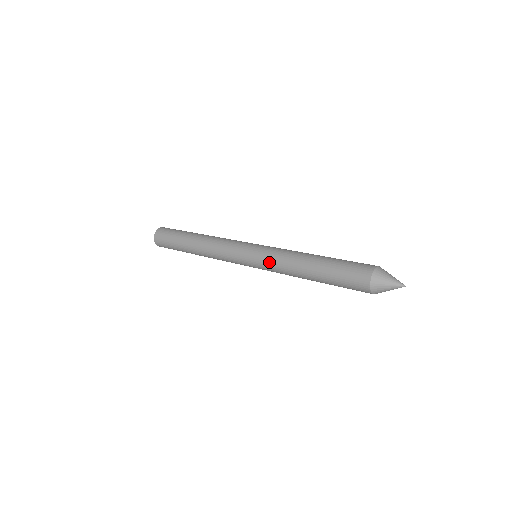
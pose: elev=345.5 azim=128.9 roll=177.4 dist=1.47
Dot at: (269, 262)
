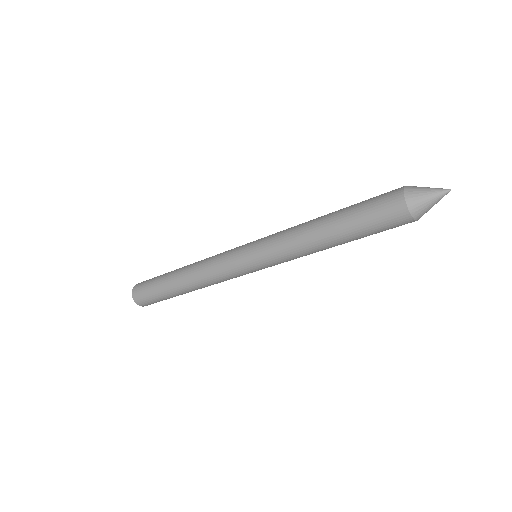
Dot at: (276, 255)
